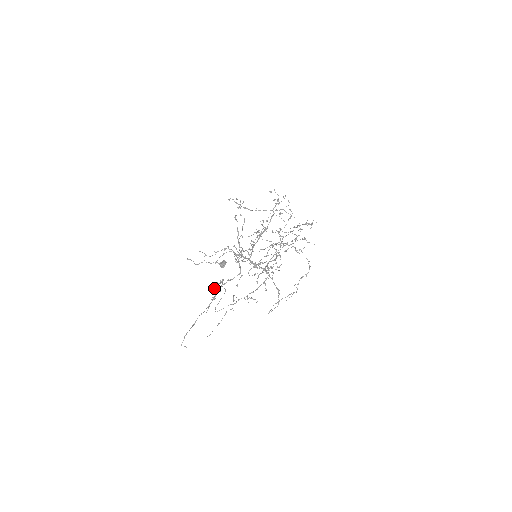
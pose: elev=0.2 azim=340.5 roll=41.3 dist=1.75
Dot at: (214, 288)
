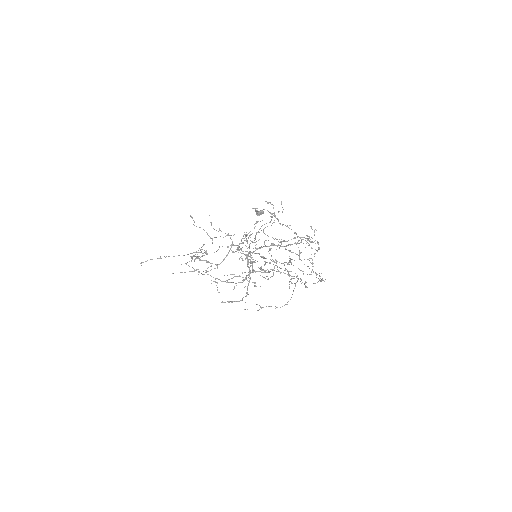
Dot at: occluded
